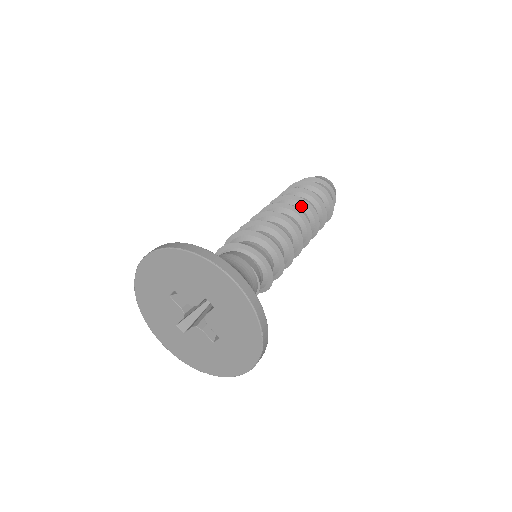
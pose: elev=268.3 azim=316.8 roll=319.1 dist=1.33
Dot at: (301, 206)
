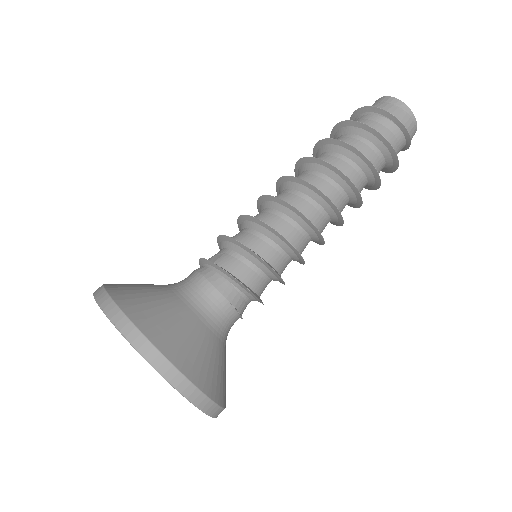
Dot at: (341, 183)
